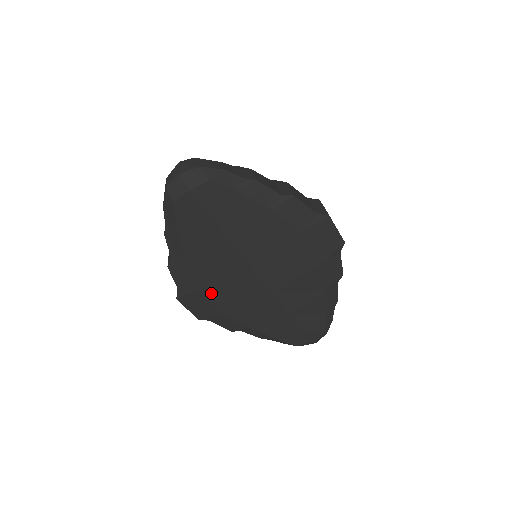
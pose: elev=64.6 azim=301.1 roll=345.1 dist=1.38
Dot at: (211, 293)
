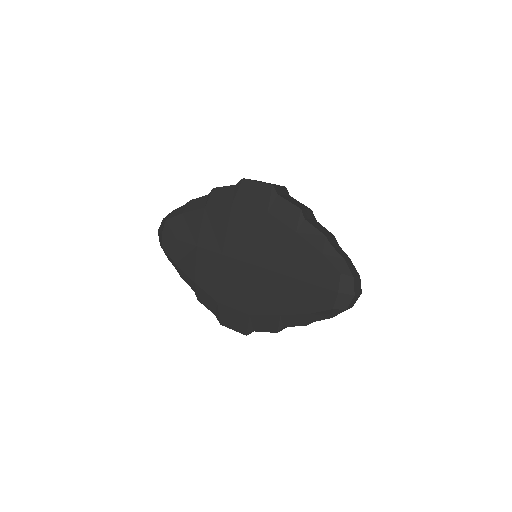
Dot at: (227, 300)
